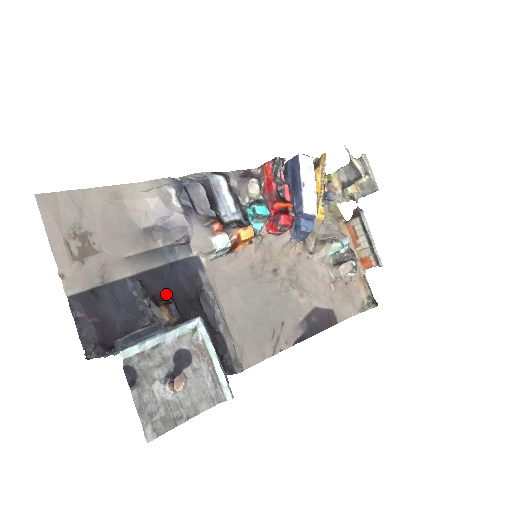
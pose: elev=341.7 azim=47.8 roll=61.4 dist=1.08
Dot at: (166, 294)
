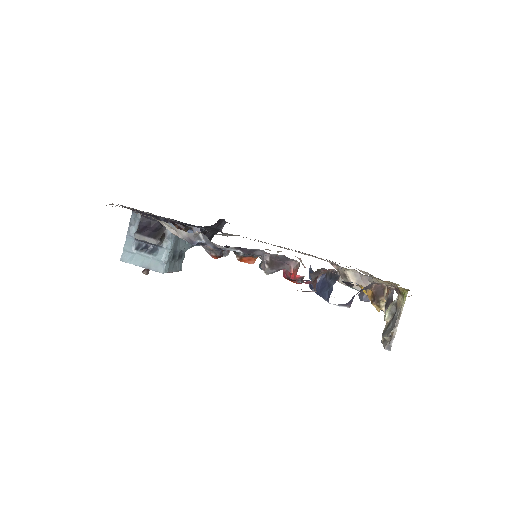
Dot at: (182, 224)
